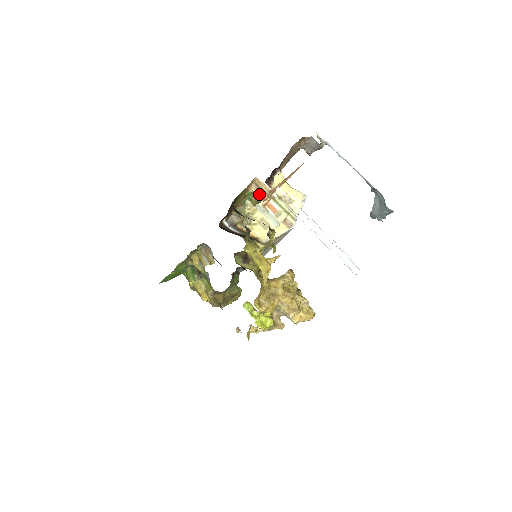
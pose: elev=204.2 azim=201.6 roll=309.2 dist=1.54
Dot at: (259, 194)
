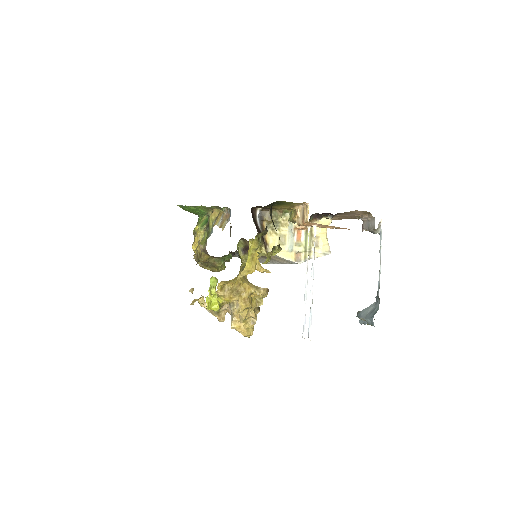
Dot at: (299, 217)
